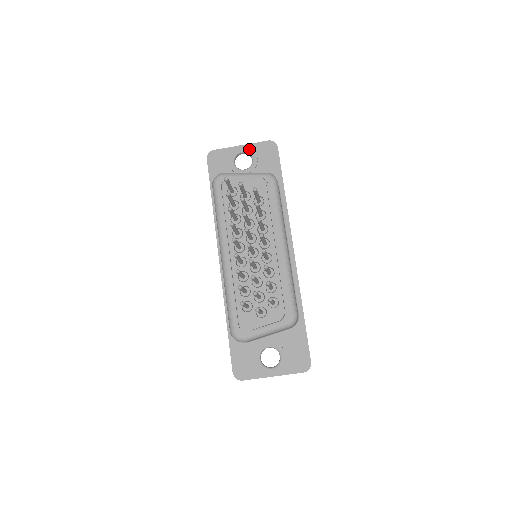
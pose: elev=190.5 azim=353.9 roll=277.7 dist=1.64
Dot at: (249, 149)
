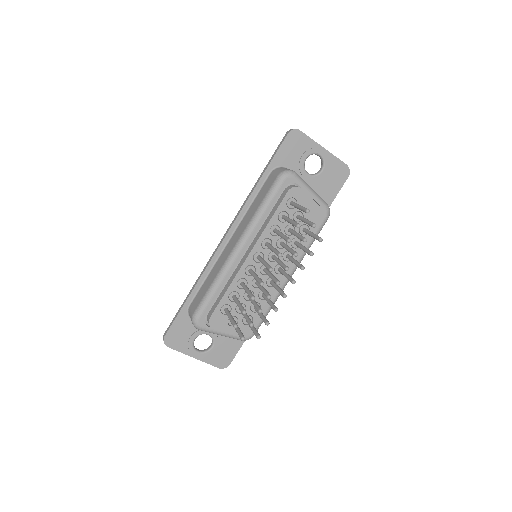
Dot at: (327, 158)
